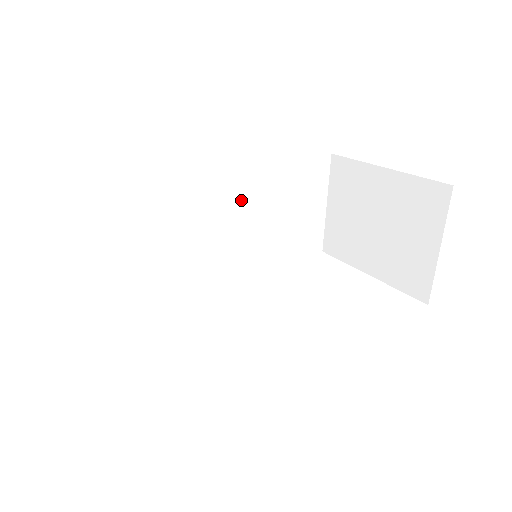
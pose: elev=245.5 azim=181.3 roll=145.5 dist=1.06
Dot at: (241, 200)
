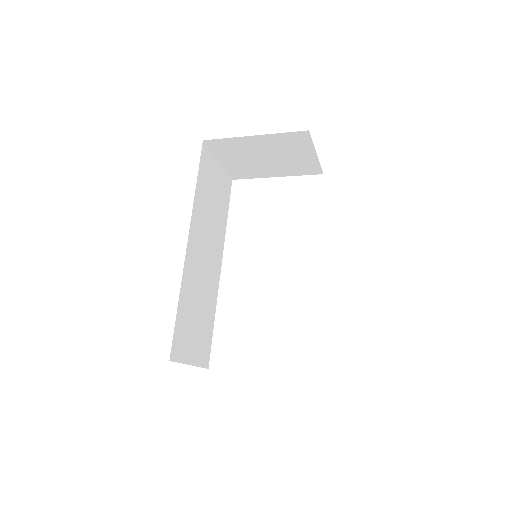
Dot at: (202, 228)
